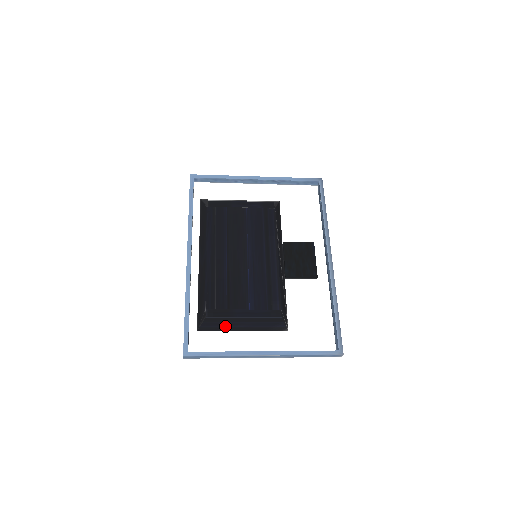
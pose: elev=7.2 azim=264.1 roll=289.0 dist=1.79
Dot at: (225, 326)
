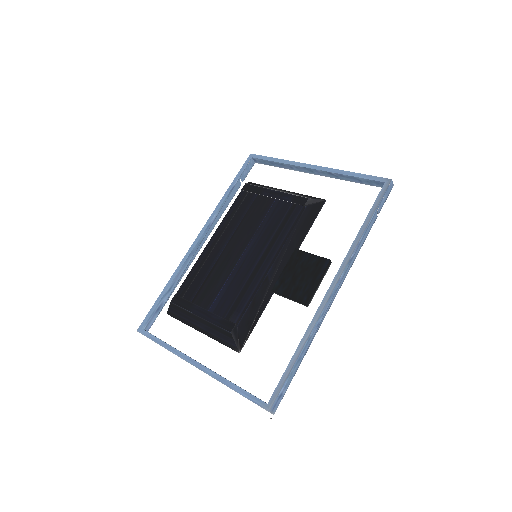
Dot at: (186, 319)
